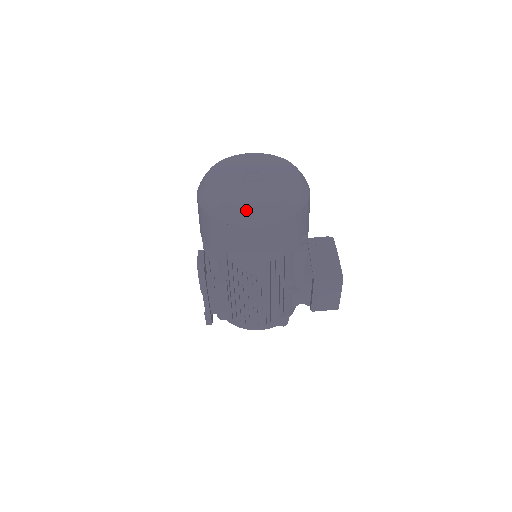
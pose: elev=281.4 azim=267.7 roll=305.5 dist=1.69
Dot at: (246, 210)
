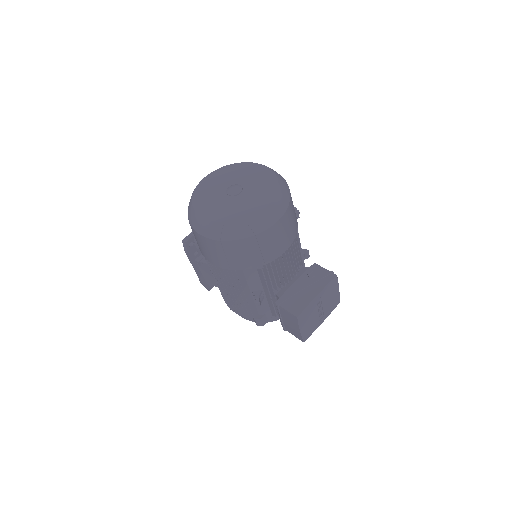
Dot at: (197, 218)
